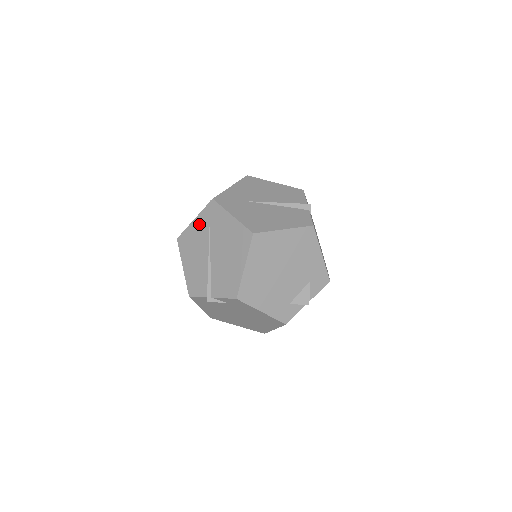
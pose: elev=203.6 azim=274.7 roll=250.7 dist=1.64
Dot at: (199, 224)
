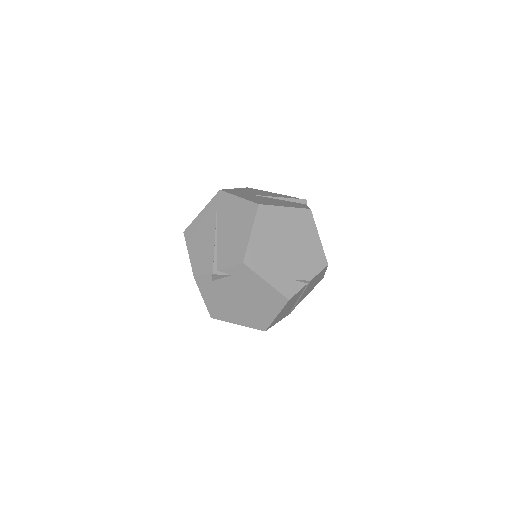
Dot at: (206, 213)
